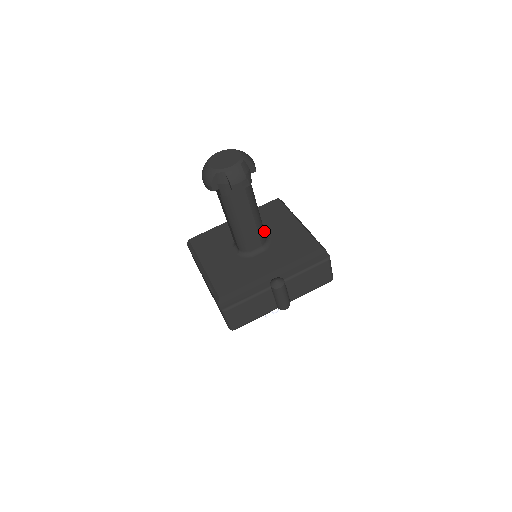
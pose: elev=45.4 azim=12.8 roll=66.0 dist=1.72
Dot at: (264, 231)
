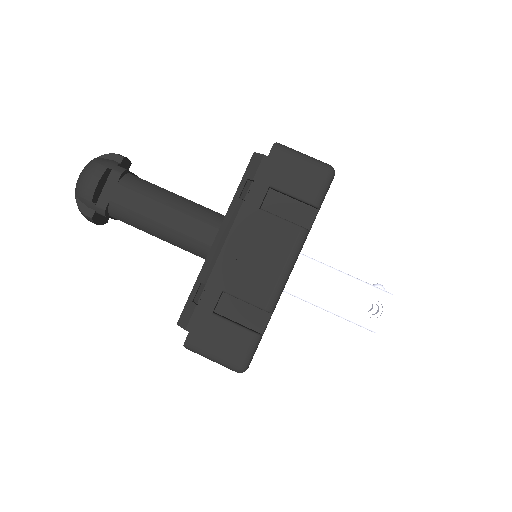
Dot at: occluded
